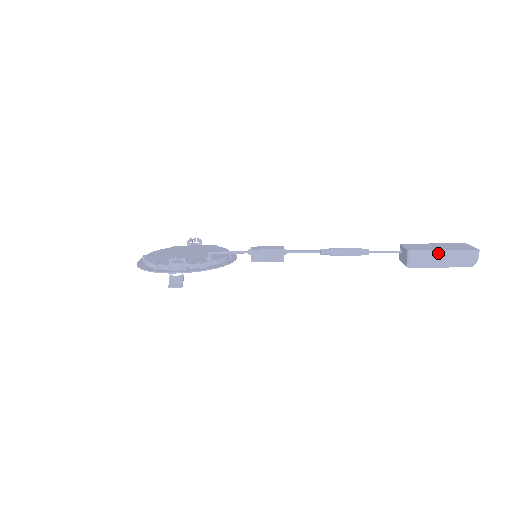
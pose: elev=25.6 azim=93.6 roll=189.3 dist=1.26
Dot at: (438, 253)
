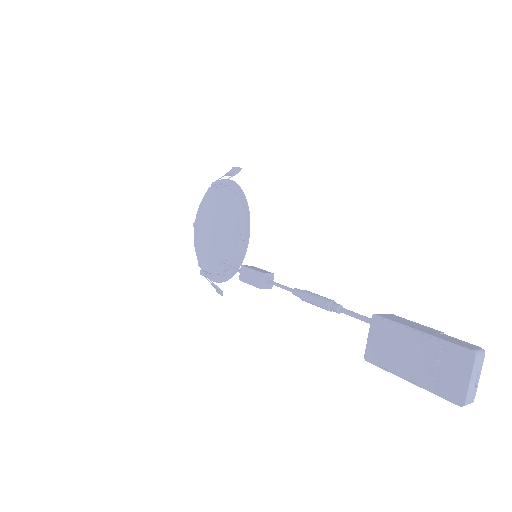
Dot at: (403, 377)
